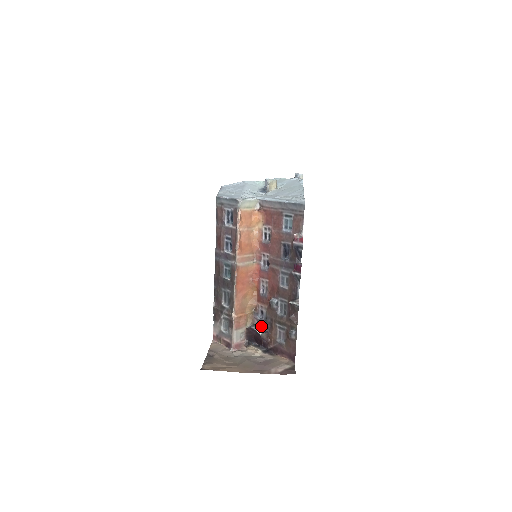
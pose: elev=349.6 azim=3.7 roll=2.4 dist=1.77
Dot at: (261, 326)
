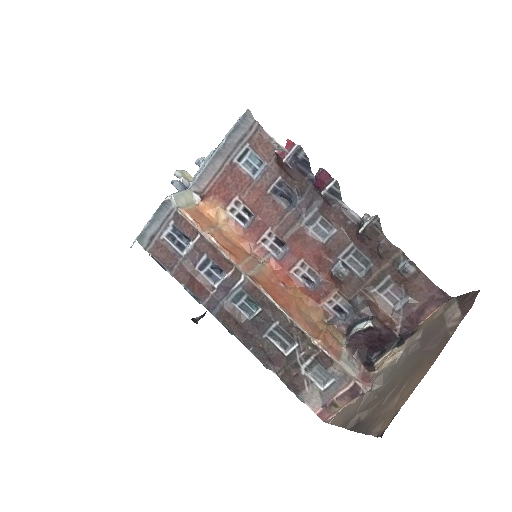
Dot at: (358, 322)
